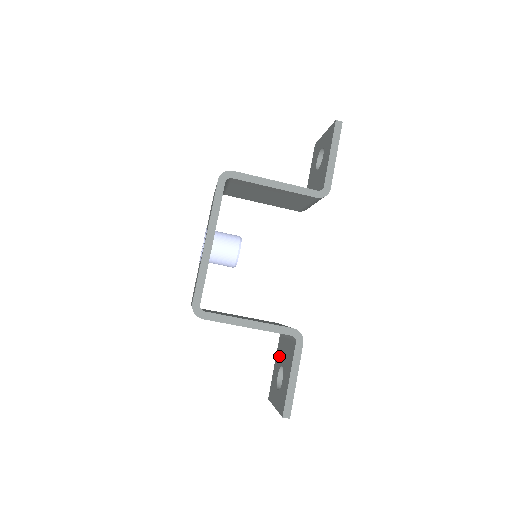
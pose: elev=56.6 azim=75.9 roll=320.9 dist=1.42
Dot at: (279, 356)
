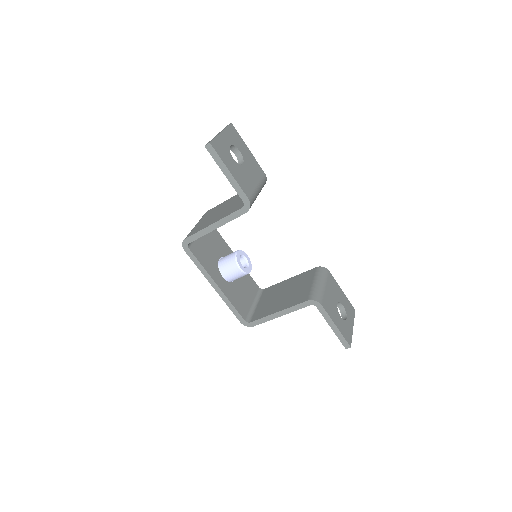
Dot at: occluded
